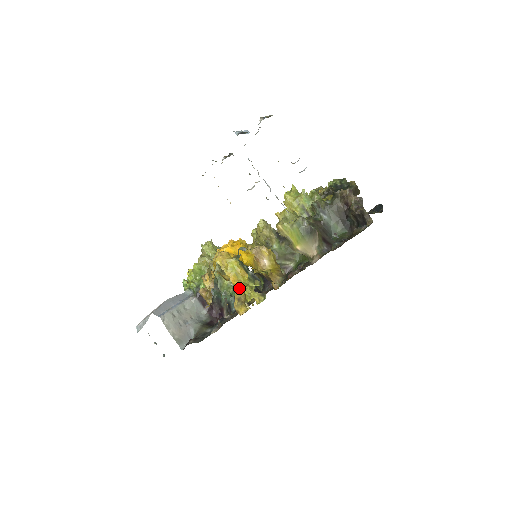
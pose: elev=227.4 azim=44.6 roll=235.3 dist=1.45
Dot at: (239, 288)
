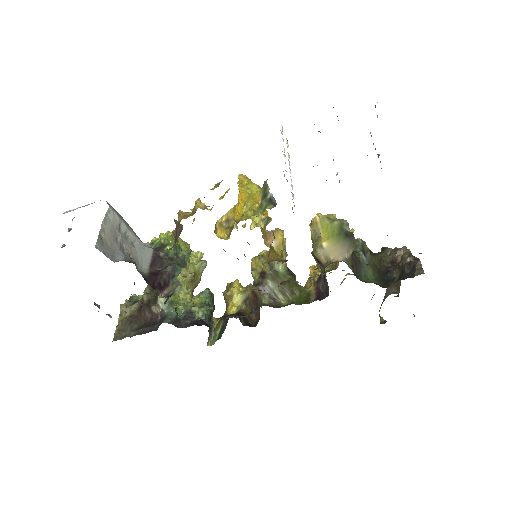
Dot at: (239, 211)
